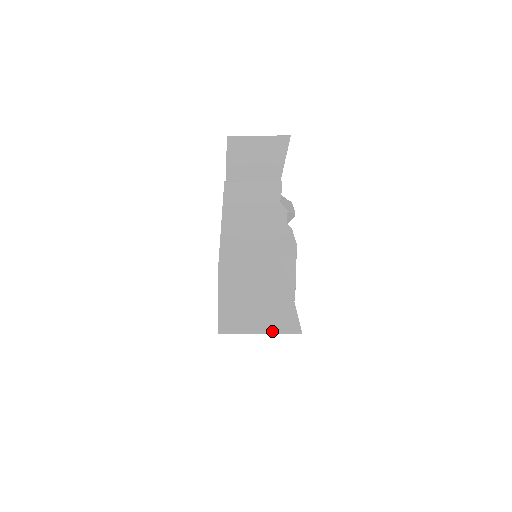
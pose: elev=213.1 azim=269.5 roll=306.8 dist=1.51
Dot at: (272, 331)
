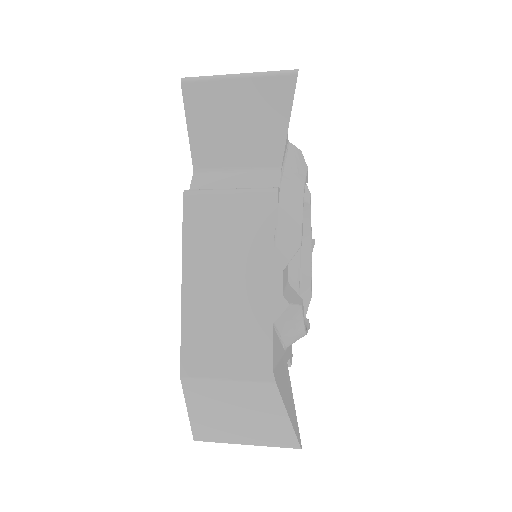
Dot at: (262, 445)
